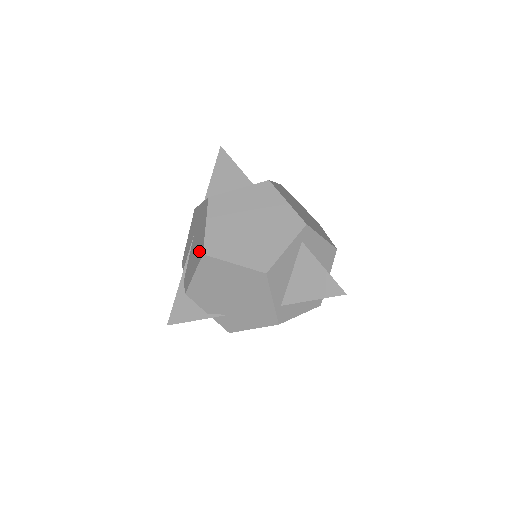
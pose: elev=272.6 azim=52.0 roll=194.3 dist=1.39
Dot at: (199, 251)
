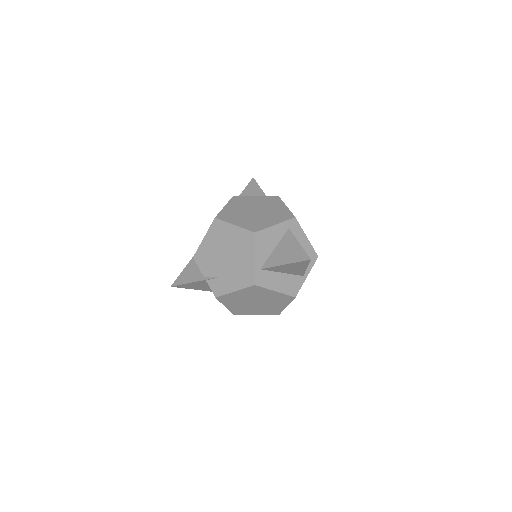
Dot at: occluded
